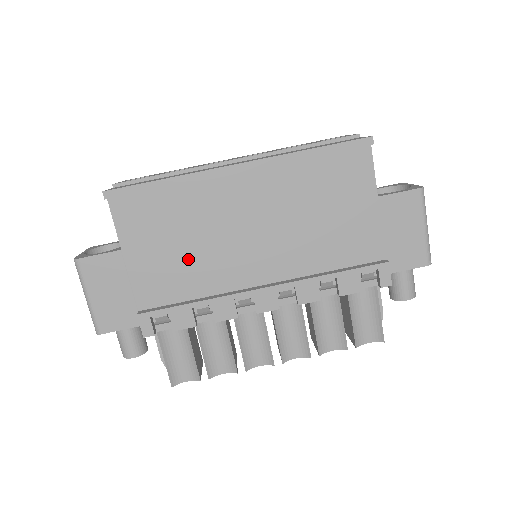
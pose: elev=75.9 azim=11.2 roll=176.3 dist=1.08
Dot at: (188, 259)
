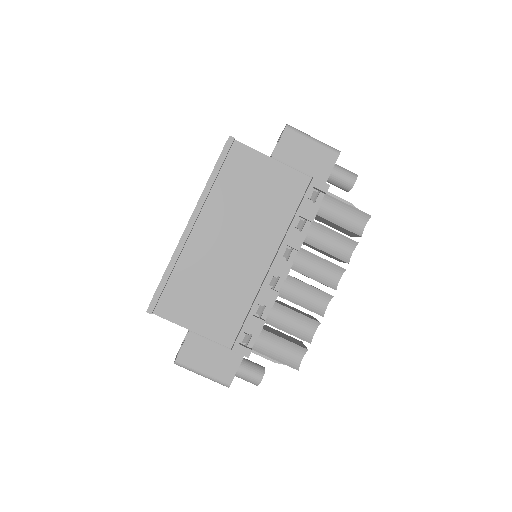
Dot at: (222, 295)
